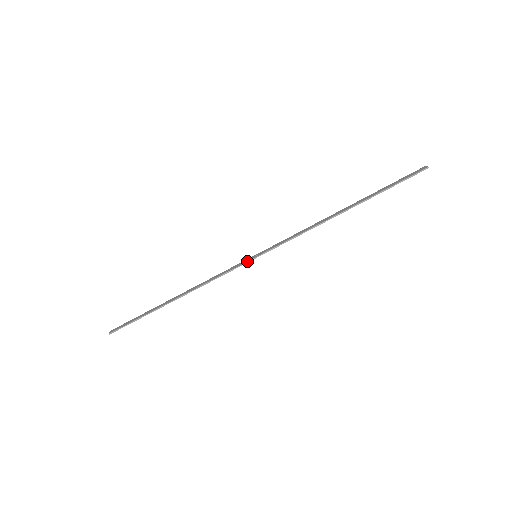
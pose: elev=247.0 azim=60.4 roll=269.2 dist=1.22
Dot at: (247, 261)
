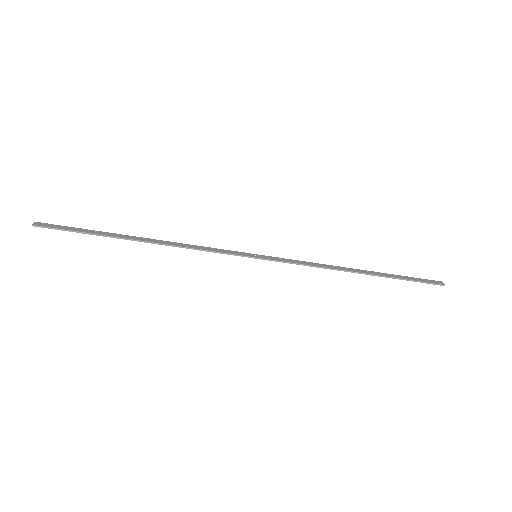
Dot at: (245, 255)
